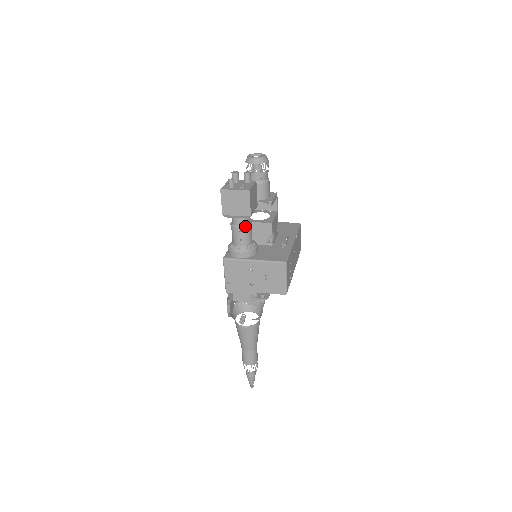
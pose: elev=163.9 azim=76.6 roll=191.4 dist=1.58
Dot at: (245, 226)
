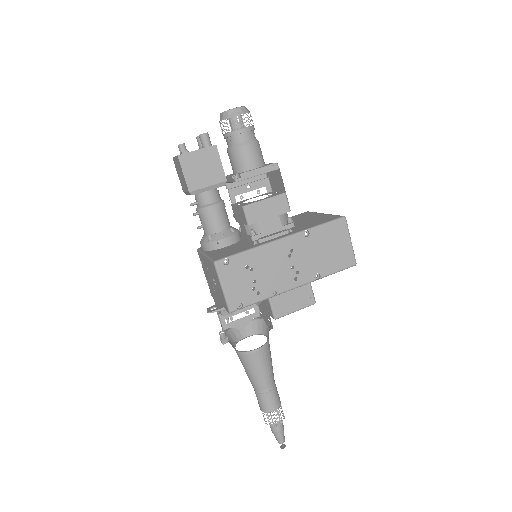
Dot at: (201, 207)
